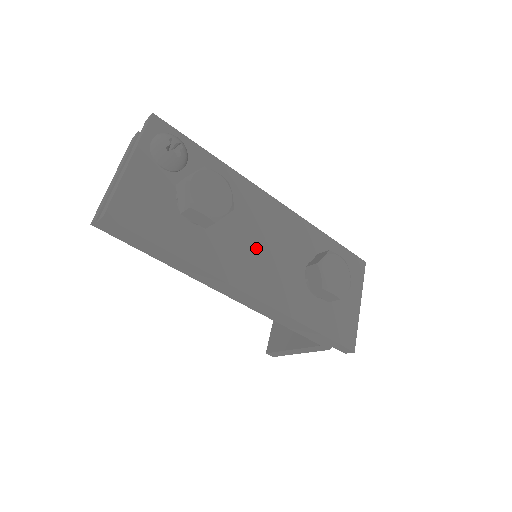
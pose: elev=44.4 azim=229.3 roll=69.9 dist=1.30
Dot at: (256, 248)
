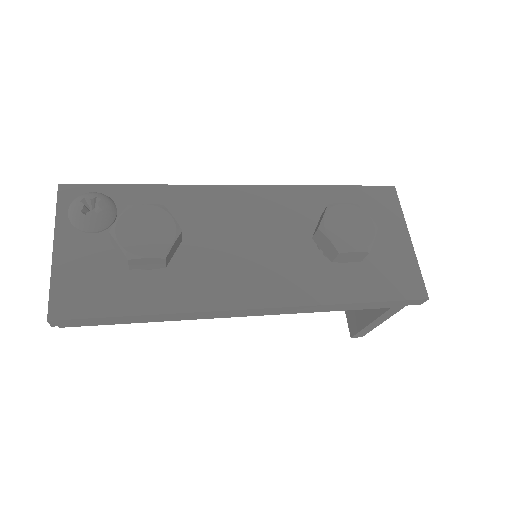
Dot at: (240, 252)
